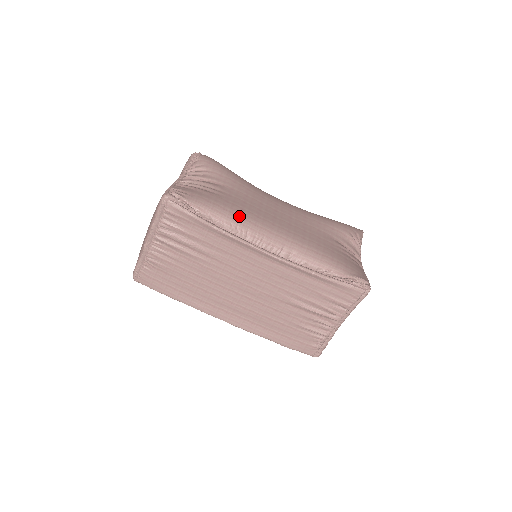
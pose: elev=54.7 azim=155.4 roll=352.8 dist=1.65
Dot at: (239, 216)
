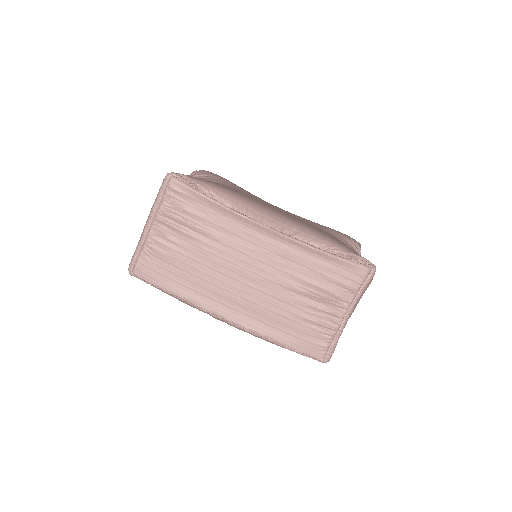
Dot at: (240, 196)
